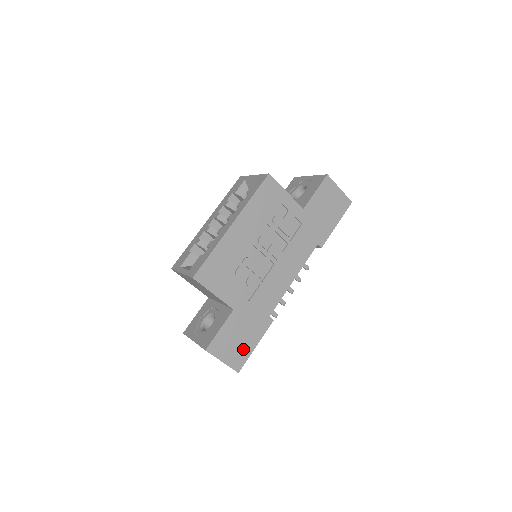
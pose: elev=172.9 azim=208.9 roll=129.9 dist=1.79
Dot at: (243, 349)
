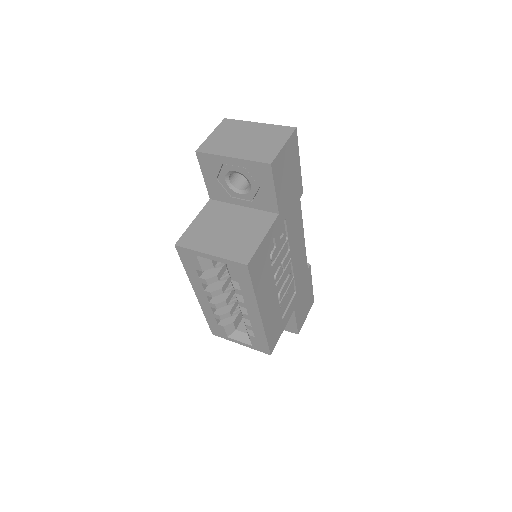
Dot at: (309, 297)
